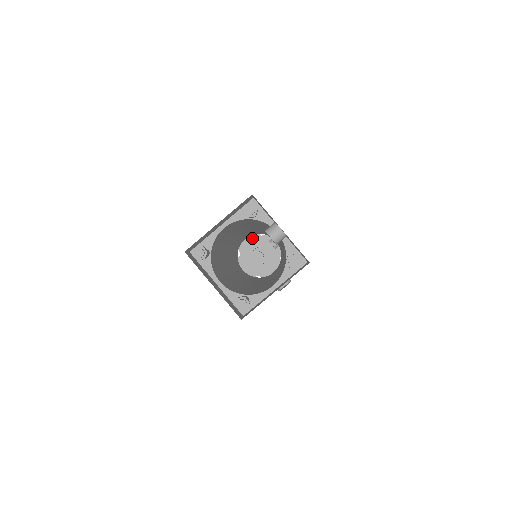
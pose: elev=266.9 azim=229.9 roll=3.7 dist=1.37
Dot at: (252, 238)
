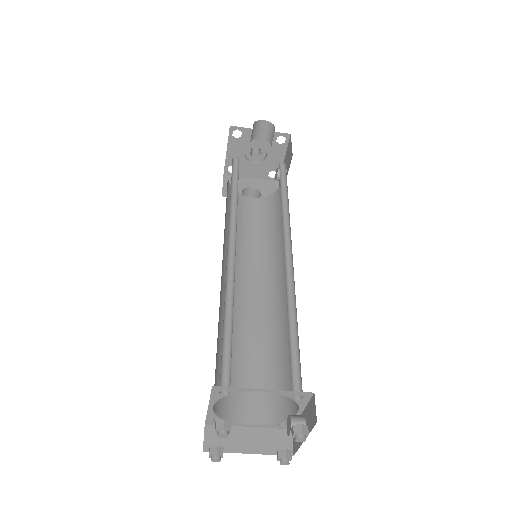
Dot at: occluded
